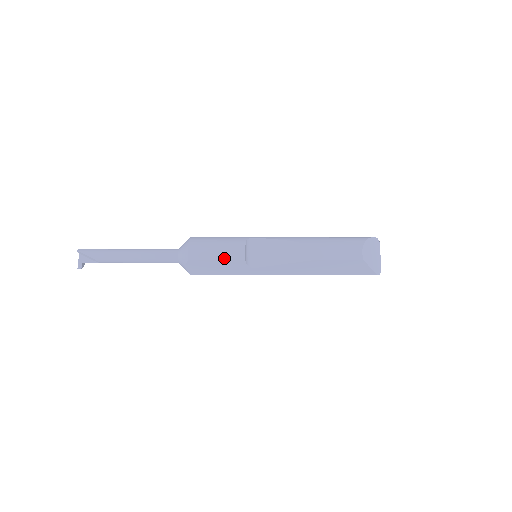
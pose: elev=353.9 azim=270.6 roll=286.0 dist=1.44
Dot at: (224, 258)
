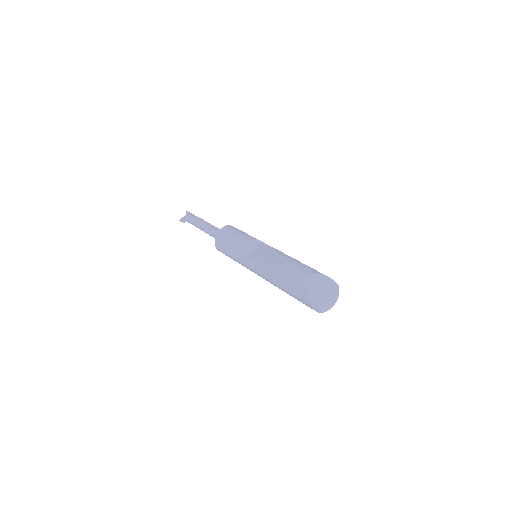
Dot at: (233, 240)
